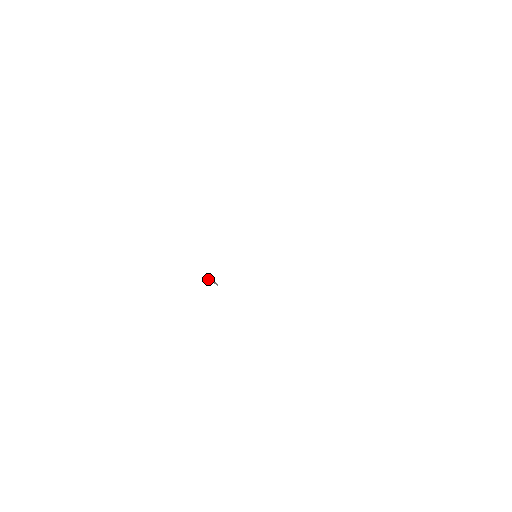
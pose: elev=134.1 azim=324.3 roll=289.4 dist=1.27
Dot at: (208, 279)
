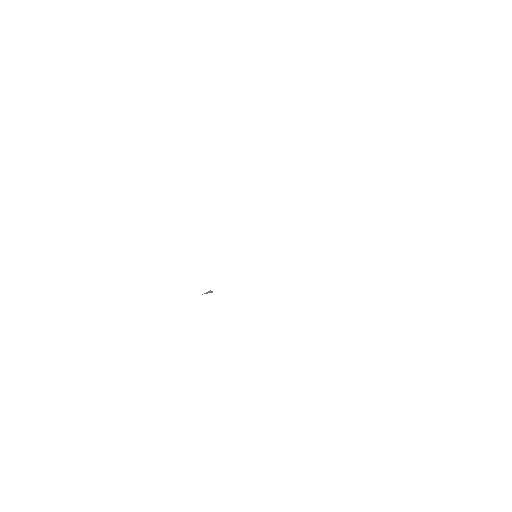
Dot at: (204, 293)
